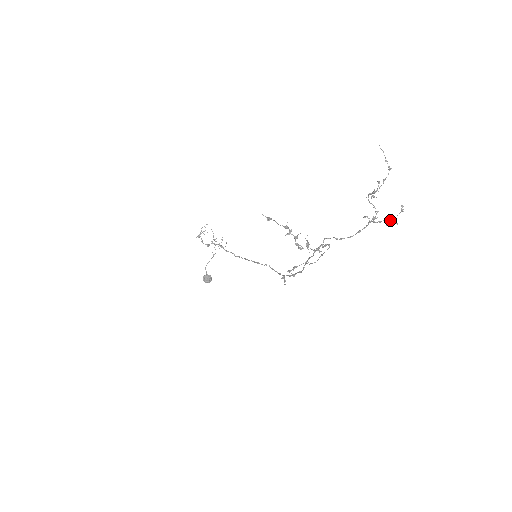
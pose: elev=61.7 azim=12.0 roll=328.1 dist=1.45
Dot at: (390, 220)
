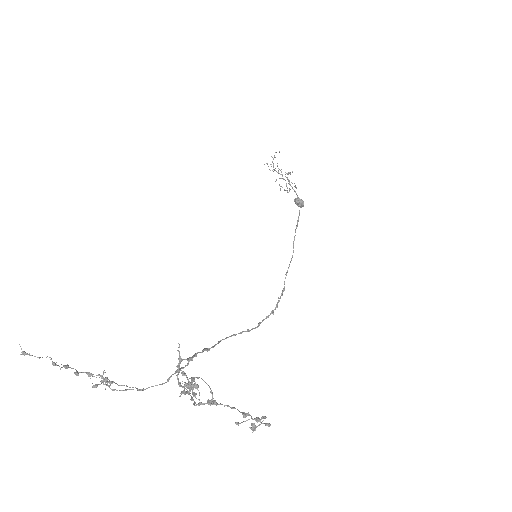
Dot at: (235, 422)
